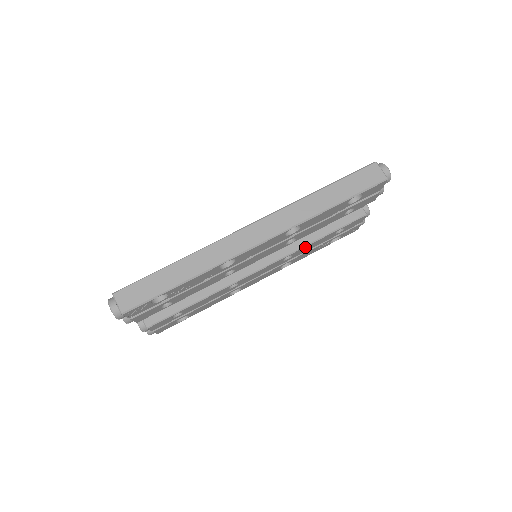
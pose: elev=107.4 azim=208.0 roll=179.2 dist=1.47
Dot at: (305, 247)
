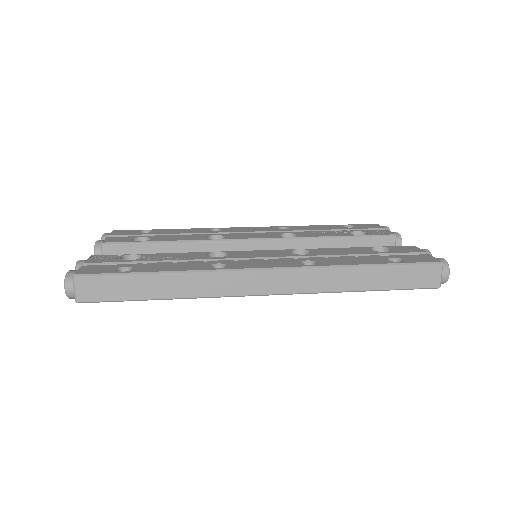
Dot at: occluded
